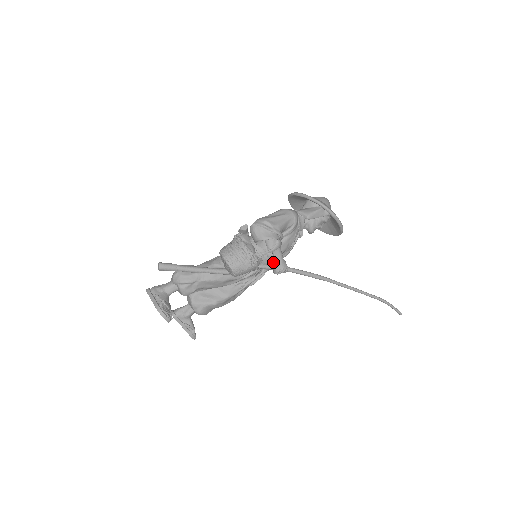
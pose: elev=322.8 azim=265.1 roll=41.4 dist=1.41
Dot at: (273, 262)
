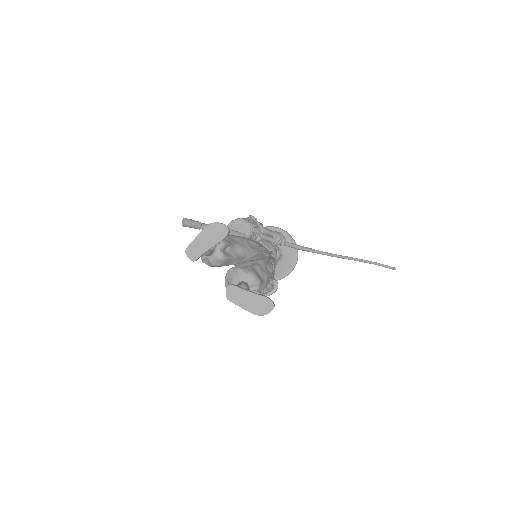
Dot at: (269, 234)
